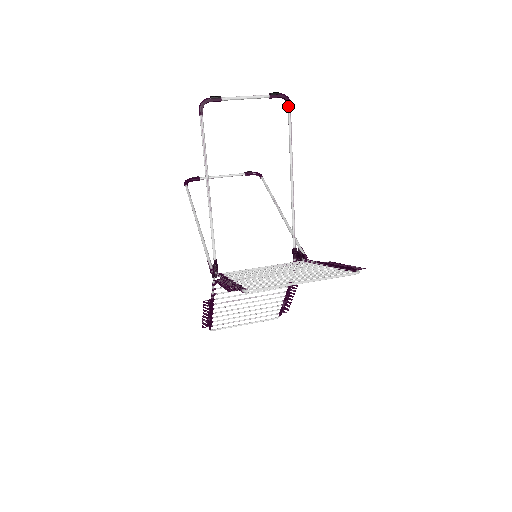
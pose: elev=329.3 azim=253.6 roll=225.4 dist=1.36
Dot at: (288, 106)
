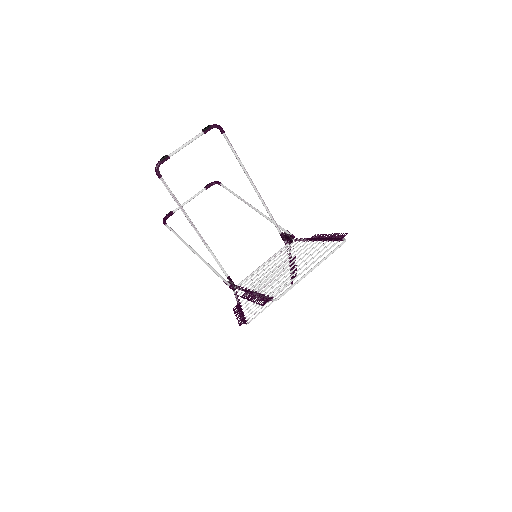
Dot at: (221, 132)
